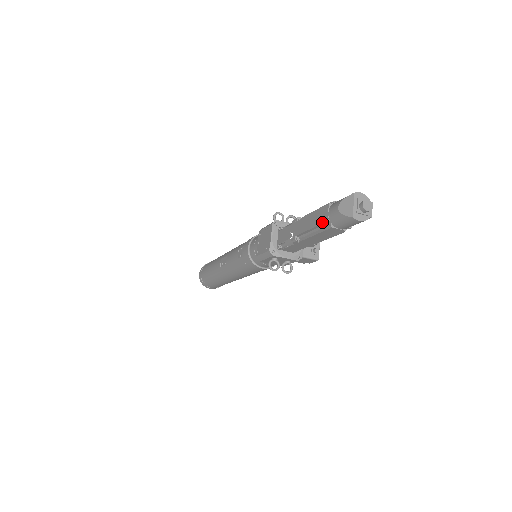
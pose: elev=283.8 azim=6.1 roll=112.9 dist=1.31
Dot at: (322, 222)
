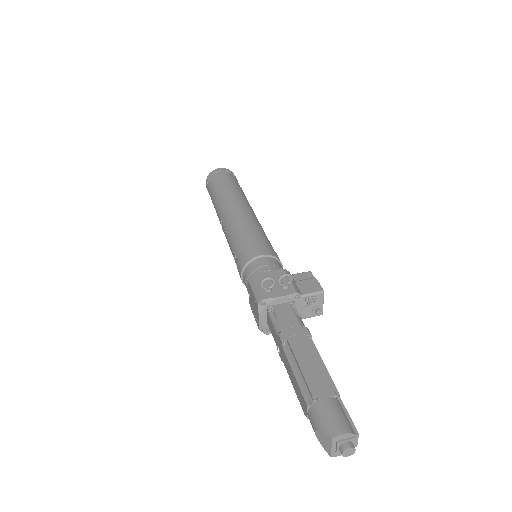
Dot at: (302, 409)
